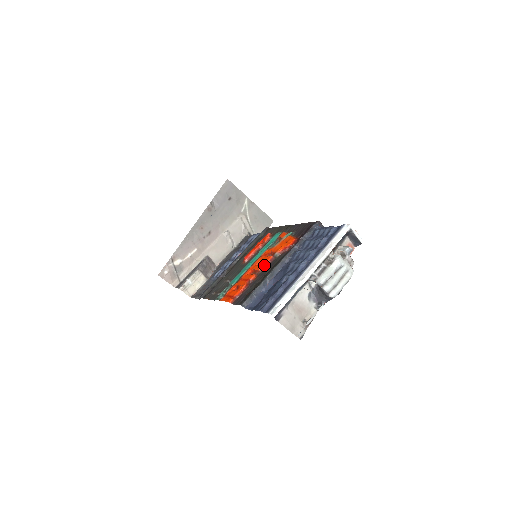
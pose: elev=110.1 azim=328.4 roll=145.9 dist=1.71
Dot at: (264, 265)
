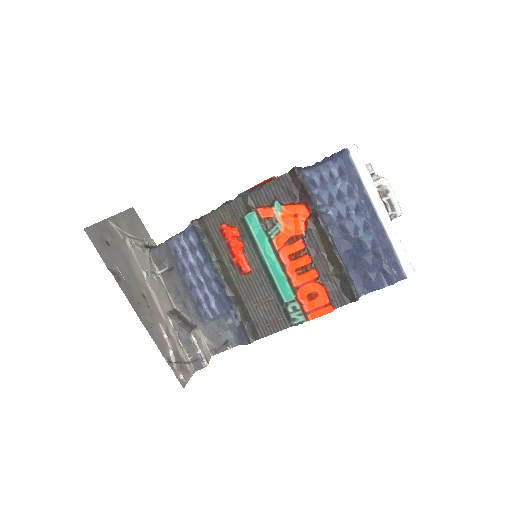
Dot at: (304, 254)
